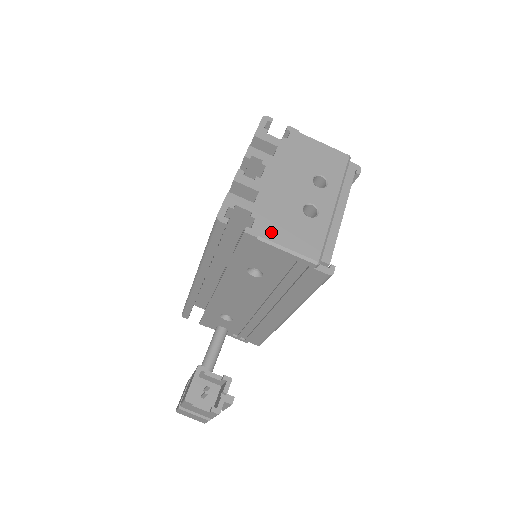
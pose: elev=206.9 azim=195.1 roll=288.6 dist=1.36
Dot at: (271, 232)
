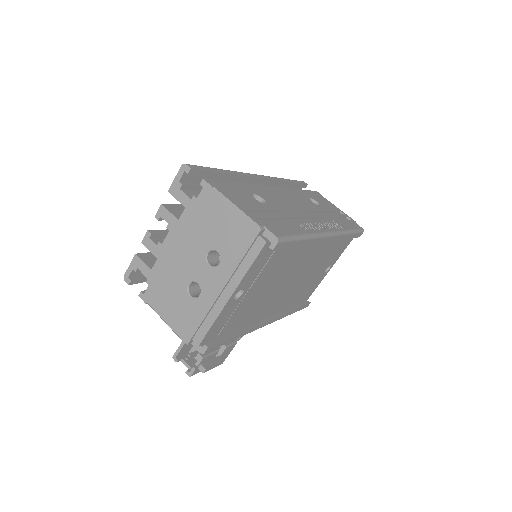
Dot at: (157, 302)
